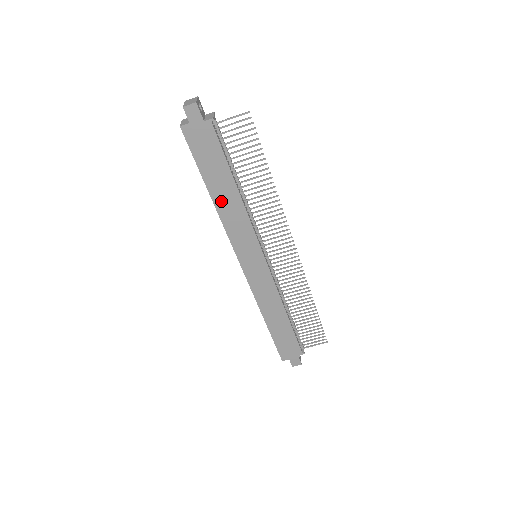
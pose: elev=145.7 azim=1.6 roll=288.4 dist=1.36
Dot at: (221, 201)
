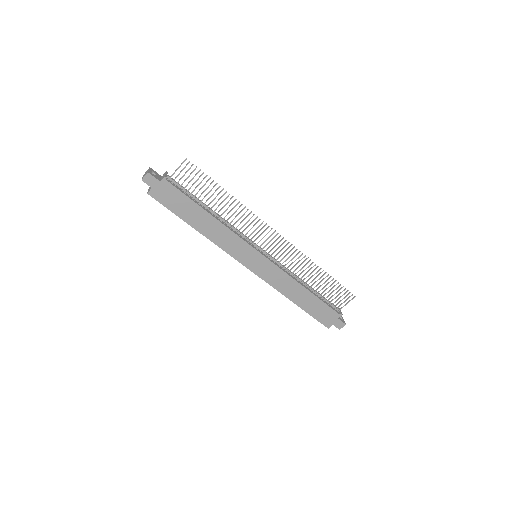
Dot at: (205, 229)
